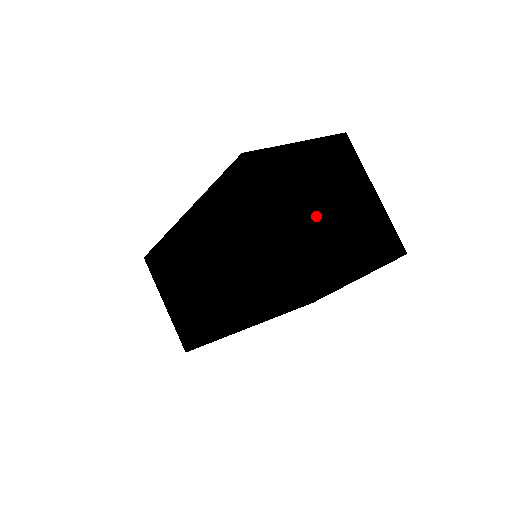
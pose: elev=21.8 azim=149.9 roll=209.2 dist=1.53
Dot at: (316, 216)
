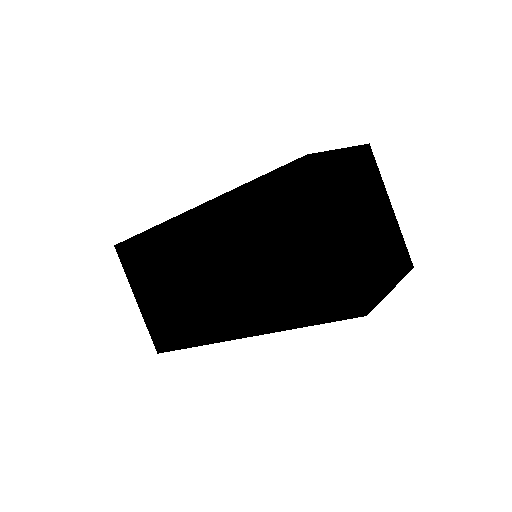
Dot at: (360, 227)
